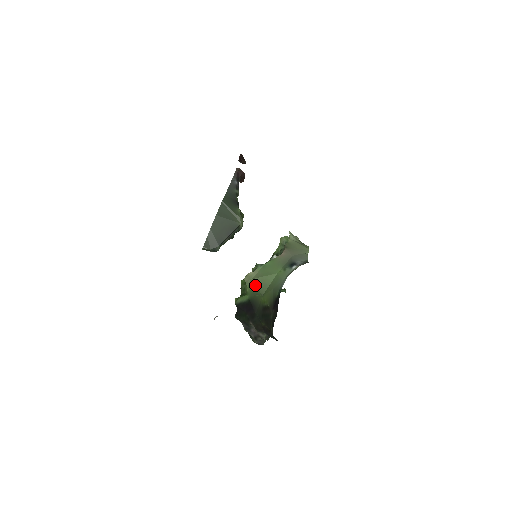
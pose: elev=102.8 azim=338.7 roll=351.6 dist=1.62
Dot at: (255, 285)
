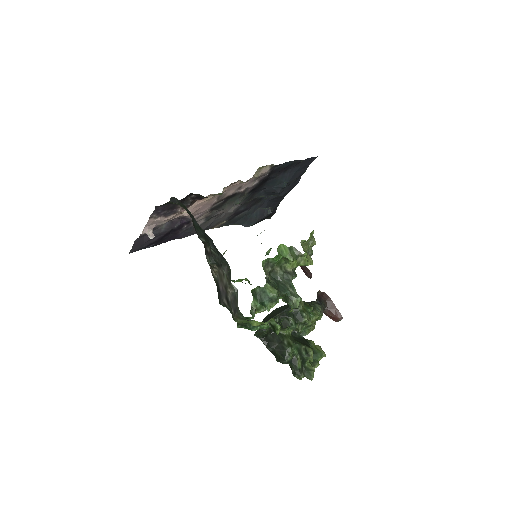
Dot at: occluded
